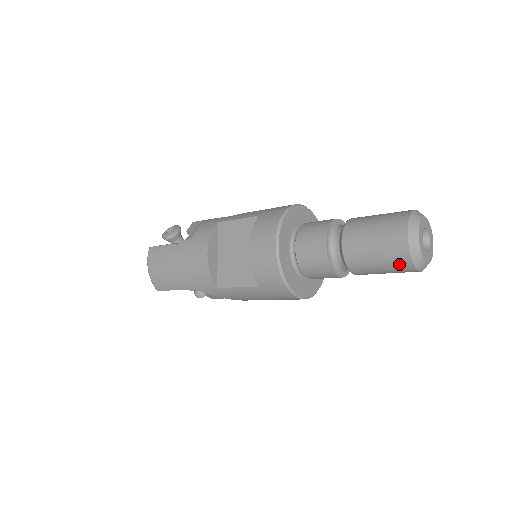
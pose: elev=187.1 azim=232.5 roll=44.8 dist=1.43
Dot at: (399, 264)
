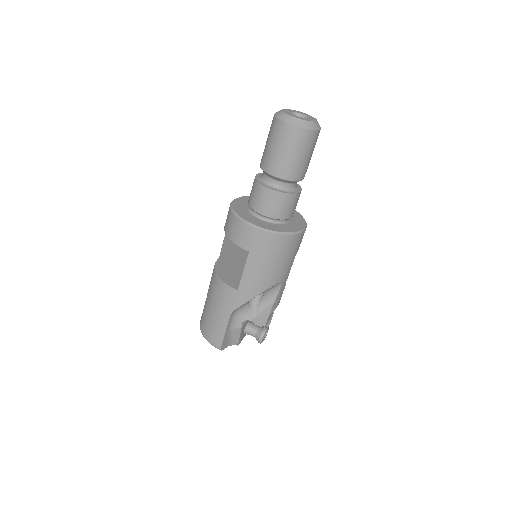
Dot at: (290, 136)
